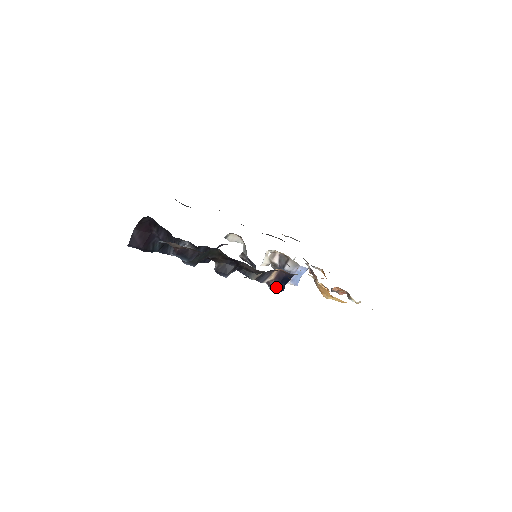
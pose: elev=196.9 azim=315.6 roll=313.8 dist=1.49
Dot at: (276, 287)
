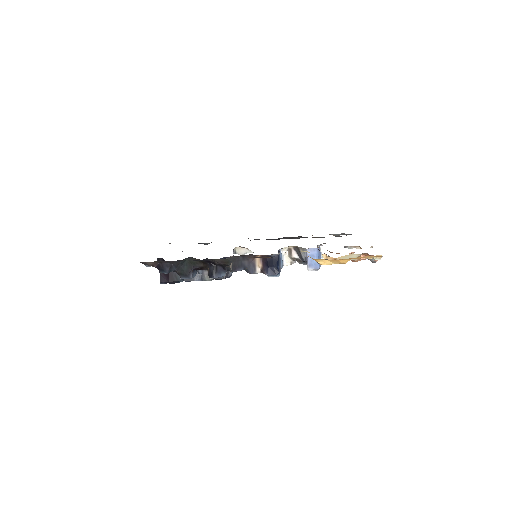
Dot at: (267, 272)
